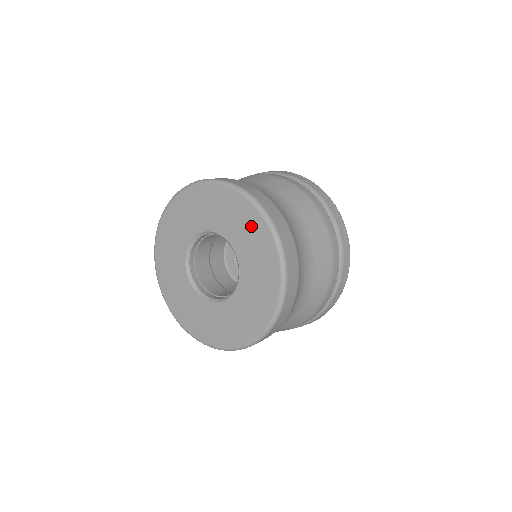
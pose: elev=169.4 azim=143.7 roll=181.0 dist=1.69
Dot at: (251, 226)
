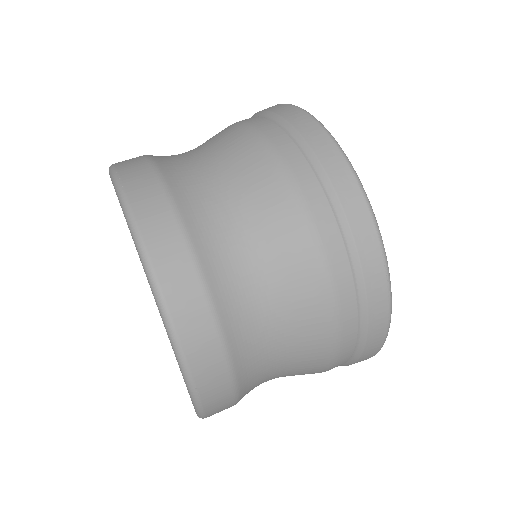
Dot at: occluded
